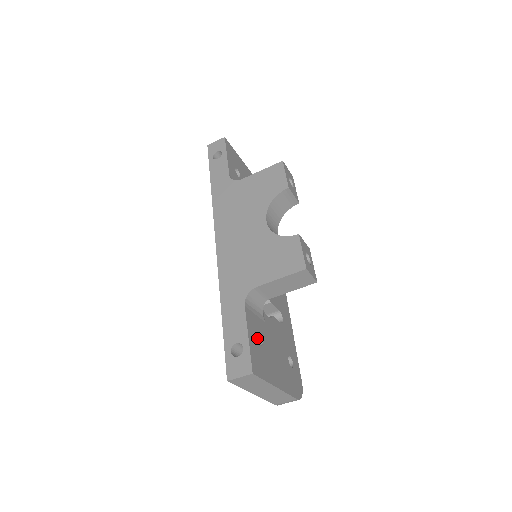
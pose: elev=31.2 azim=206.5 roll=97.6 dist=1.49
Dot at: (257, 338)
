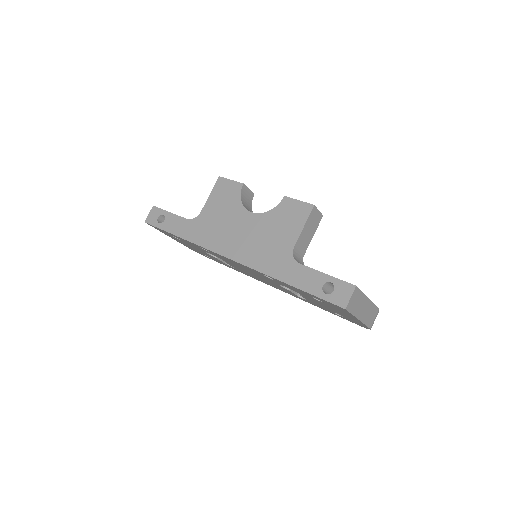
Dot at: occluded
